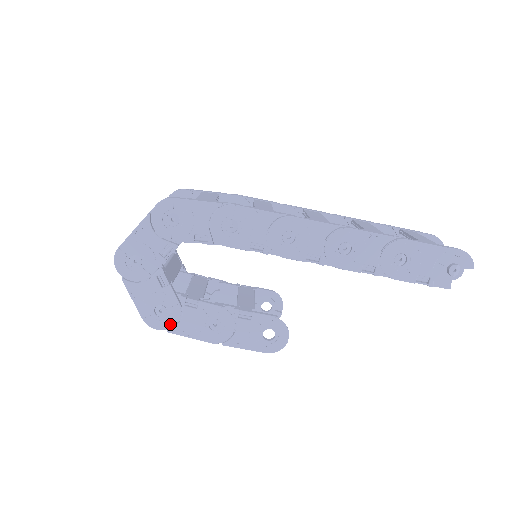
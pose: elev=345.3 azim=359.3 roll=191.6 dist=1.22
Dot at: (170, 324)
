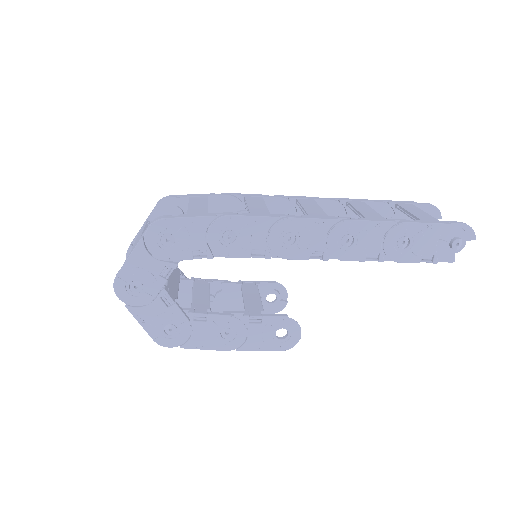
Dot at: (182, 340)
